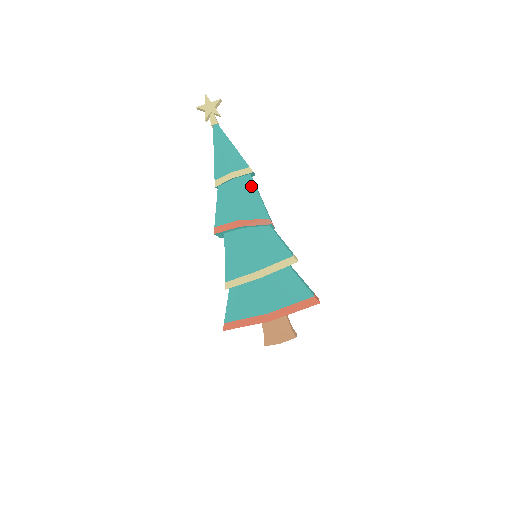
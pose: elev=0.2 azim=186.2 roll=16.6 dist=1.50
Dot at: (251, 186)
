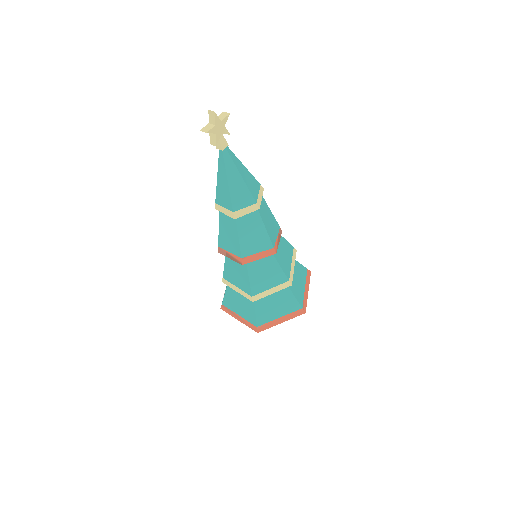
Dot at: (264, 204)
